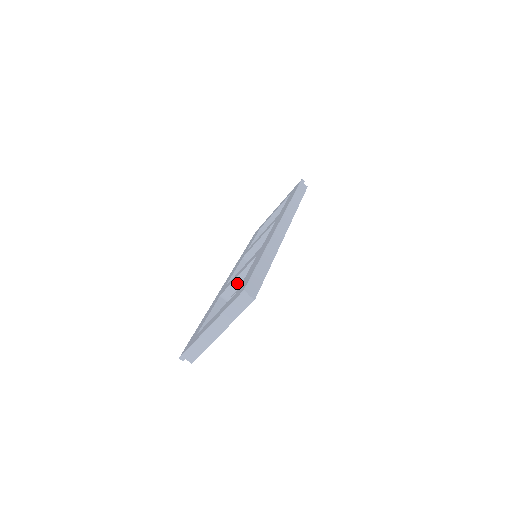
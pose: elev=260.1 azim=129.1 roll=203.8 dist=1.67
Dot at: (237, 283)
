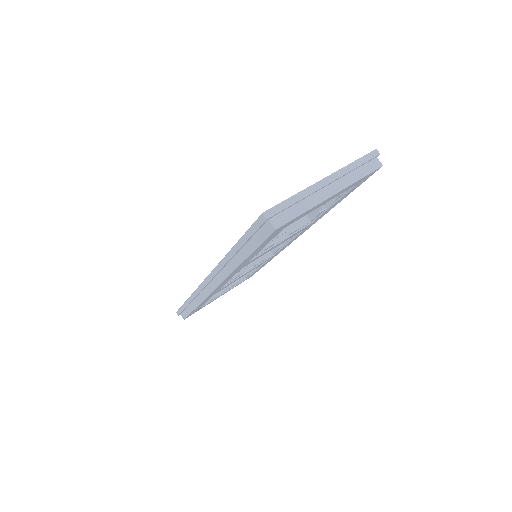
Dot at: occluded
